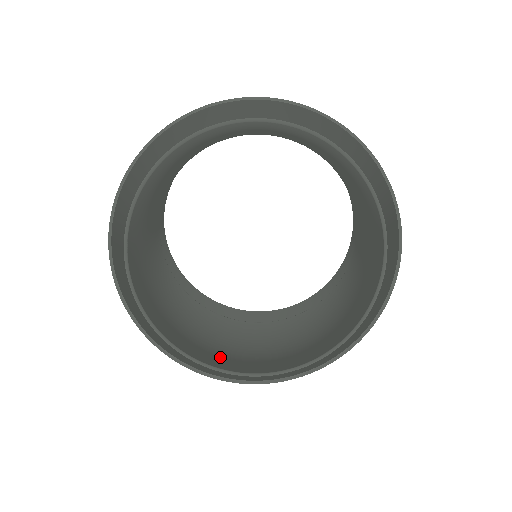
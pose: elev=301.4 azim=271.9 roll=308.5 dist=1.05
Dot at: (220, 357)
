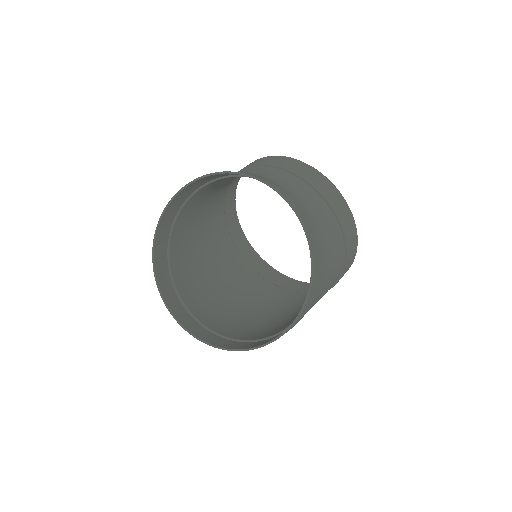
Dot at: (209, 299)
